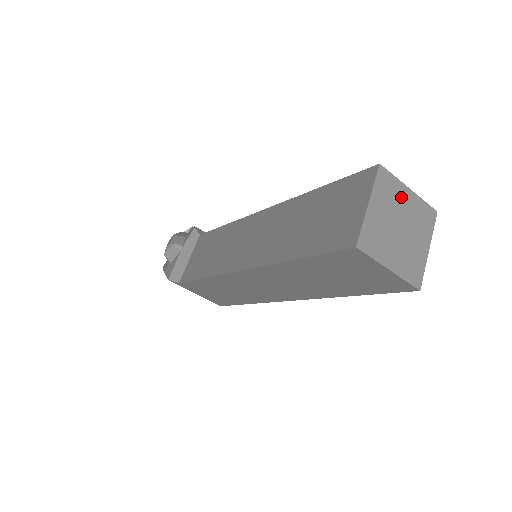
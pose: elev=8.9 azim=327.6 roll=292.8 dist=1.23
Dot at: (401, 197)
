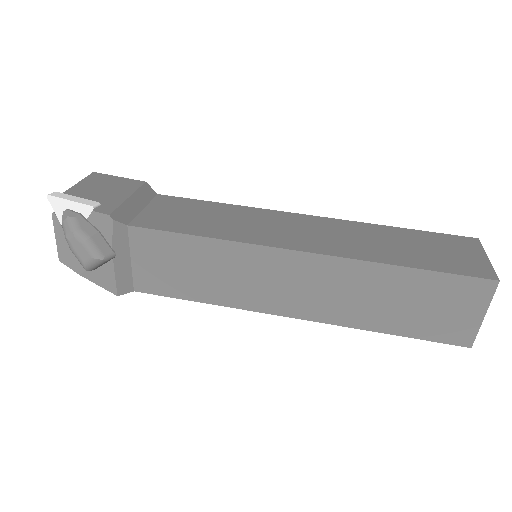
Dot at: occluded
